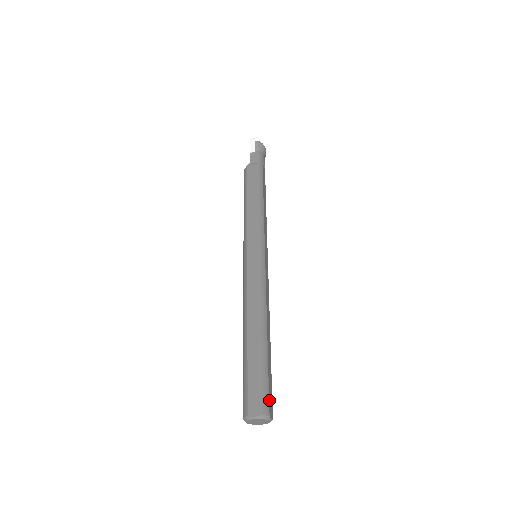
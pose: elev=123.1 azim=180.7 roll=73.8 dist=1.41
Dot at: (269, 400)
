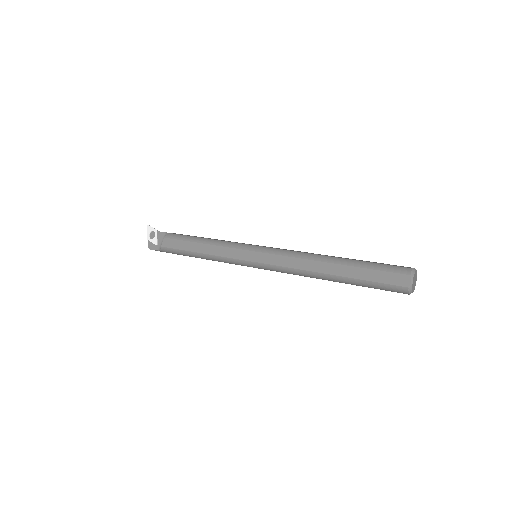
Dot at: occluded
